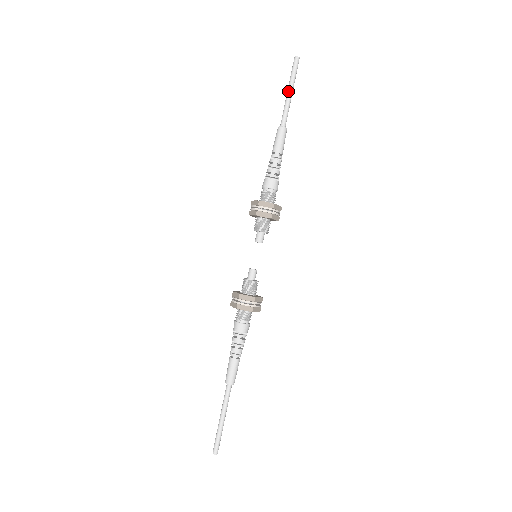
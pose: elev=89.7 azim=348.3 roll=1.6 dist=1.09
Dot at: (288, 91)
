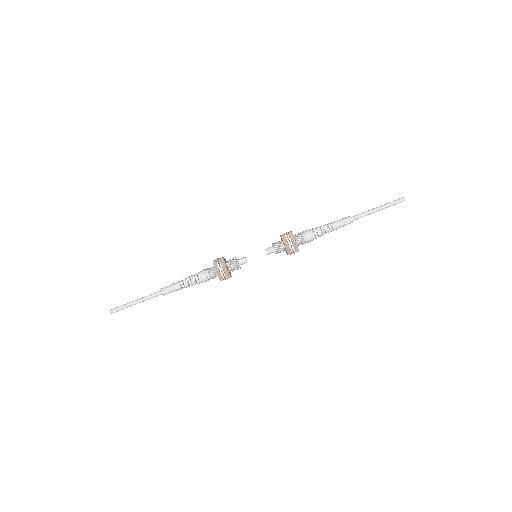
Dot at: (378, 207)
